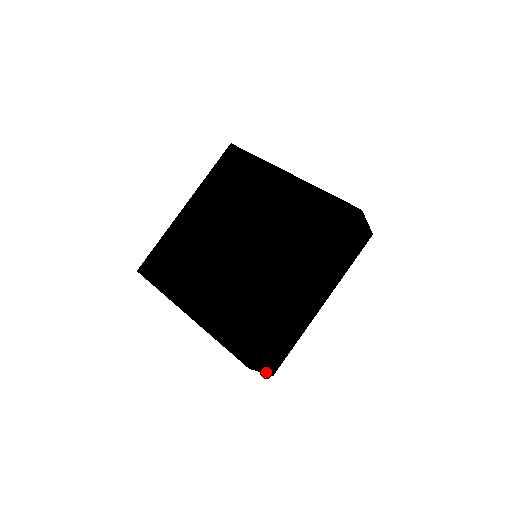
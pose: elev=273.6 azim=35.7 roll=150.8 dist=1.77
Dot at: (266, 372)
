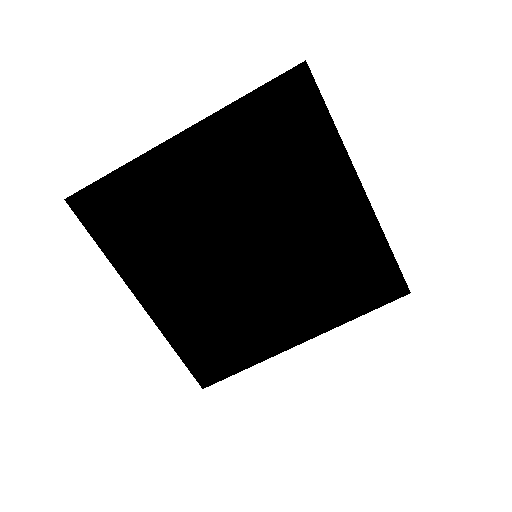
Dot at: occluded
